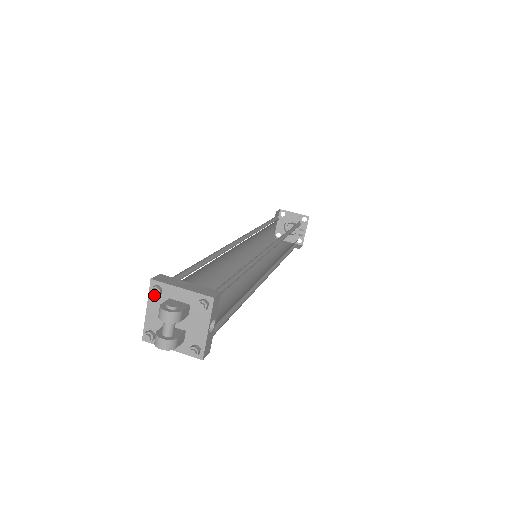
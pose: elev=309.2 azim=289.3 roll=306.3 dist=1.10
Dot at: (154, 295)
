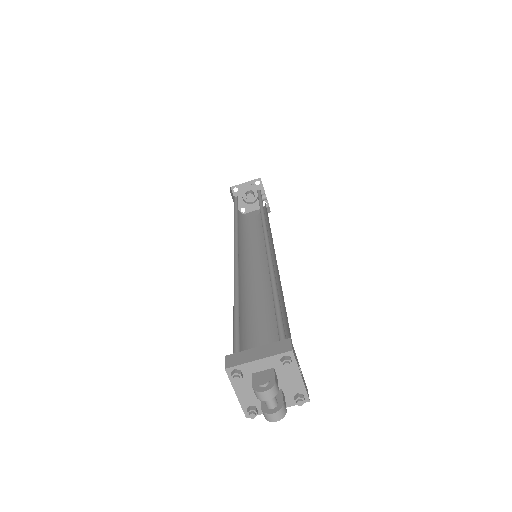
Dot at: (238, 381)
